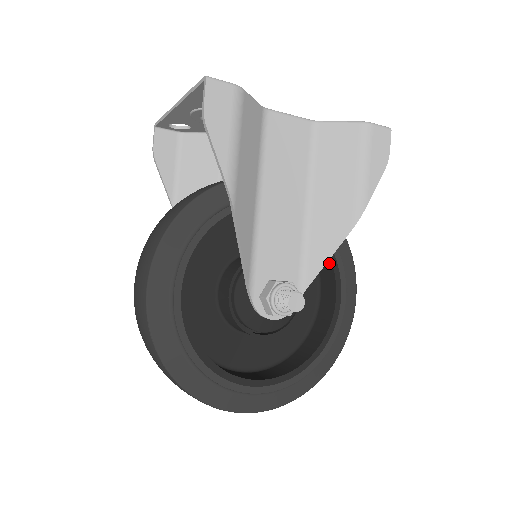
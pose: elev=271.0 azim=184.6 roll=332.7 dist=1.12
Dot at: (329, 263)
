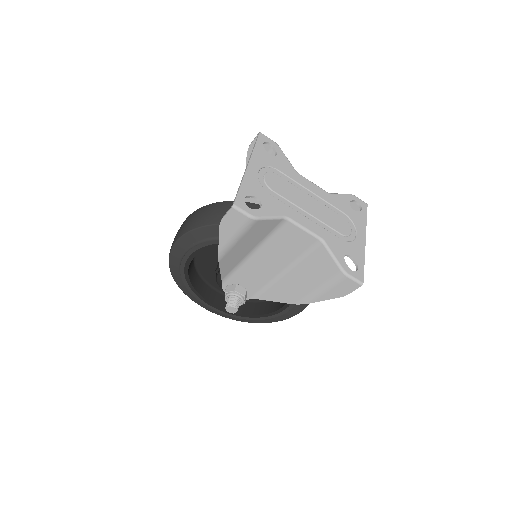
Dot at: occluded
